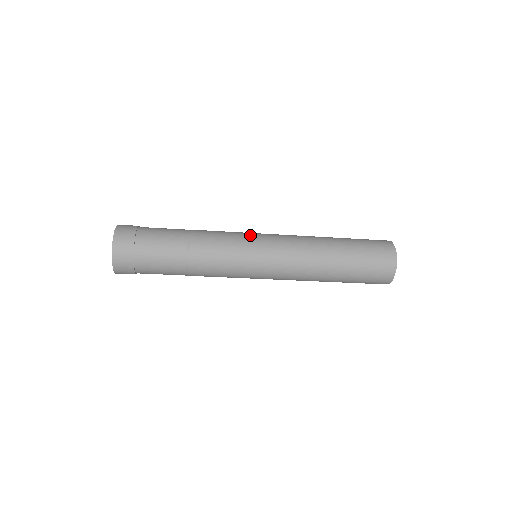
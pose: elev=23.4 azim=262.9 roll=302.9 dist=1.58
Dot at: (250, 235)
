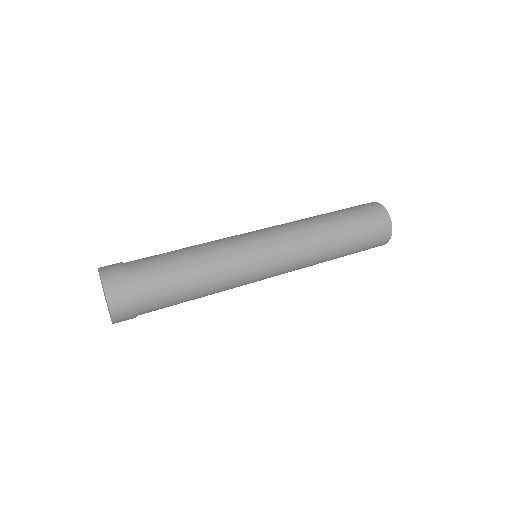
Dot at: (258, 266)
